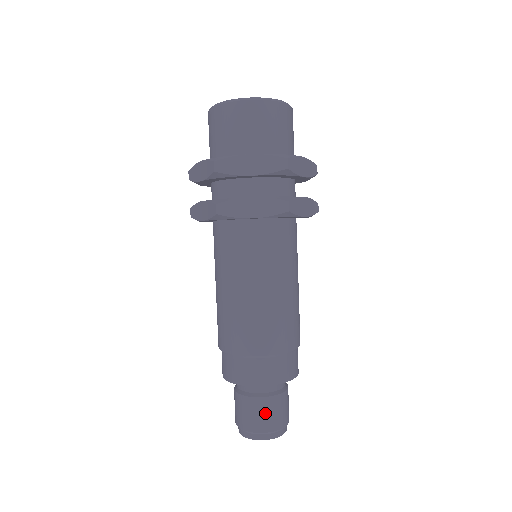
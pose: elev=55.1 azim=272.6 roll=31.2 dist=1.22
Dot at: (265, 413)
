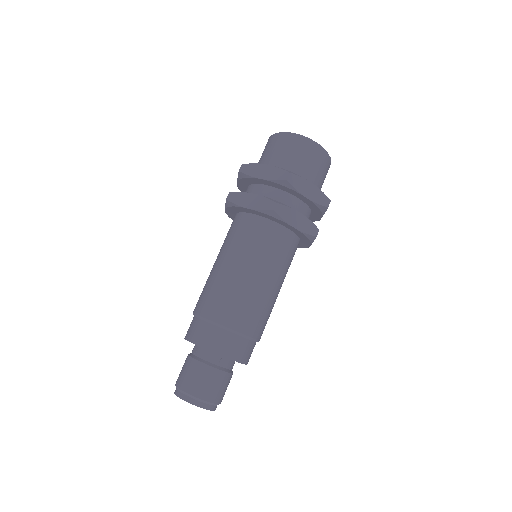
Dot at: (218, 385)
